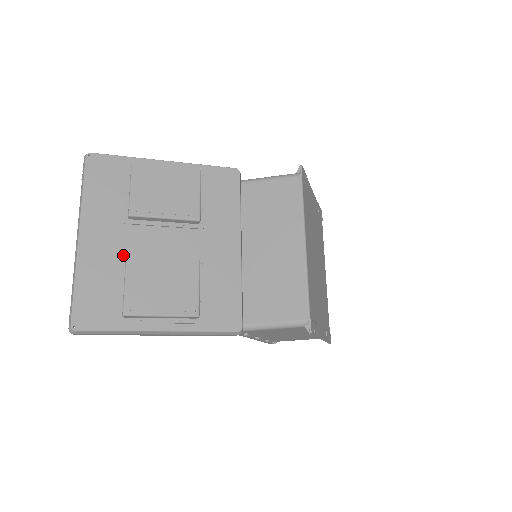
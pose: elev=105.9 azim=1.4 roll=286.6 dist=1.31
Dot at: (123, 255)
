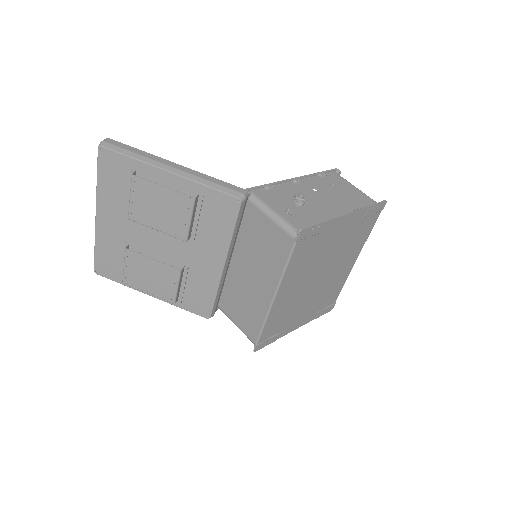
Dot at: (127, 240)
